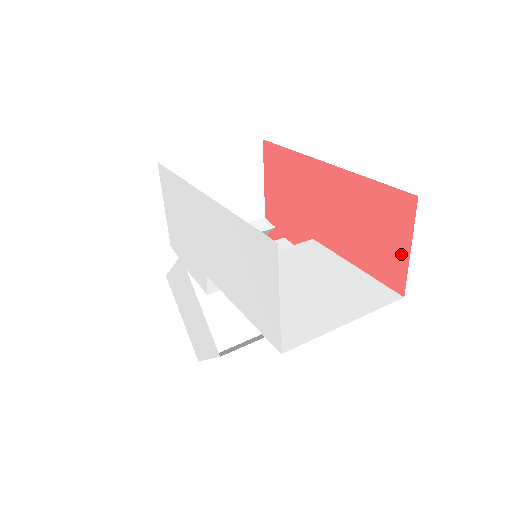
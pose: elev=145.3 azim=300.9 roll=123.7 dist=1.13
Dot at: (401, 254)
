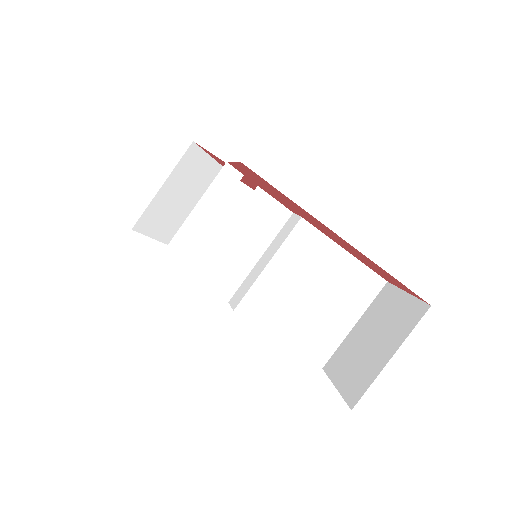
Dot at: occluded
